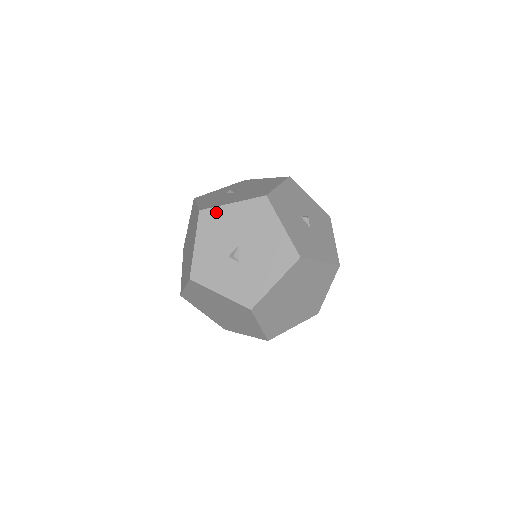
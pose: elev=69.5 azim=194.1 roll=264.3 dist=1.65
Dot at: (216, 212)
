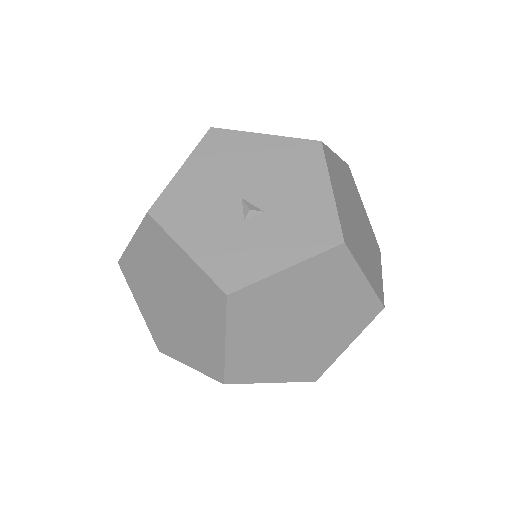
Dot at: (171, 194)
